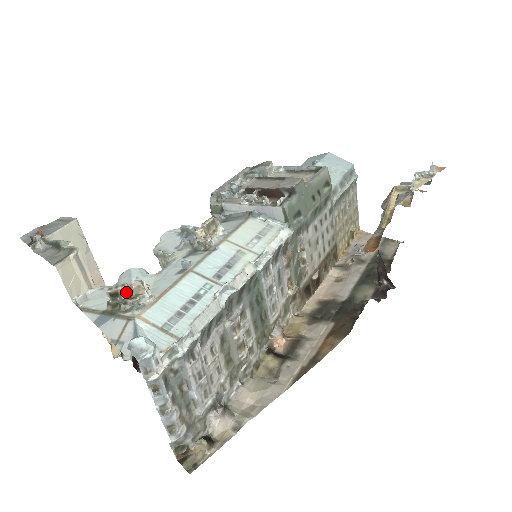
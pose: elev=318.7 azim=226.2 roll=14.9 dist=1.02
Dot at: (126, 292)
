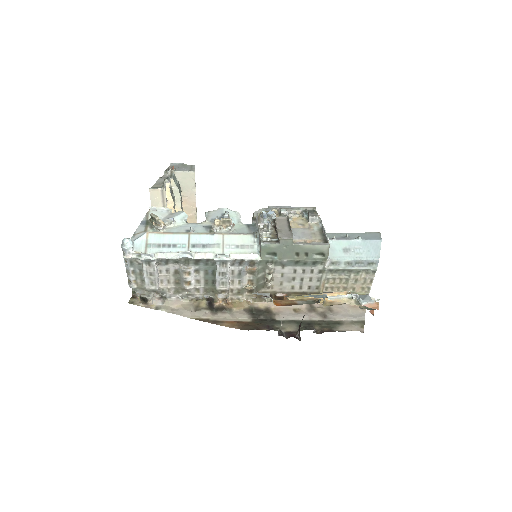
Dot at: (156, 220)
